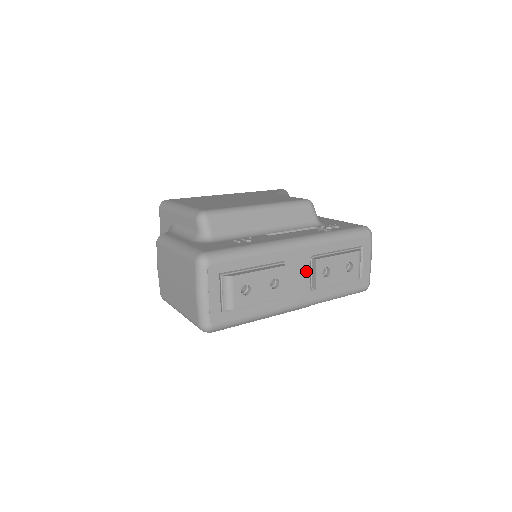
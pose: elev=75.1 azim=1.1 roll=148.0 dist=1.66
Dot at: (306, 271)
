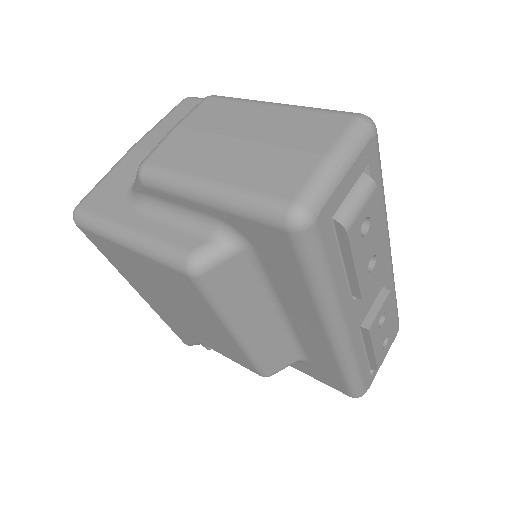
Dot at: (374, 295)
